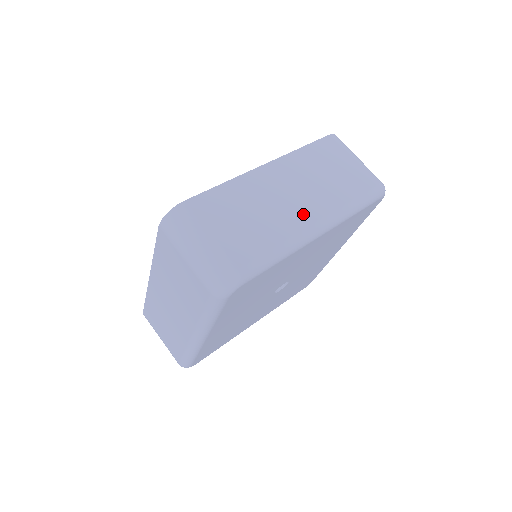
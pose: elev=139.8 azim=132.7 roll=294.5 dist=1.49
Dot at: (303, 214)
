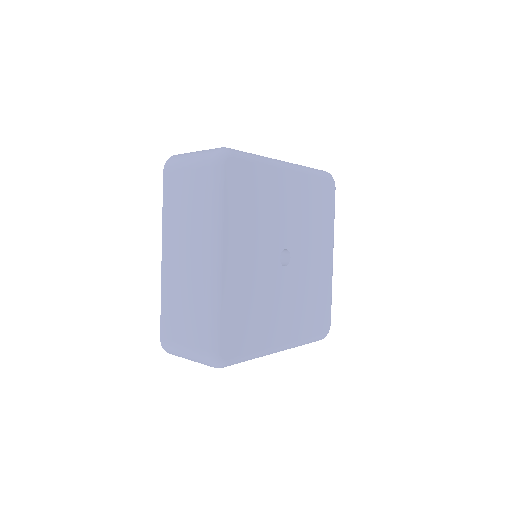
Dot at: occluded
